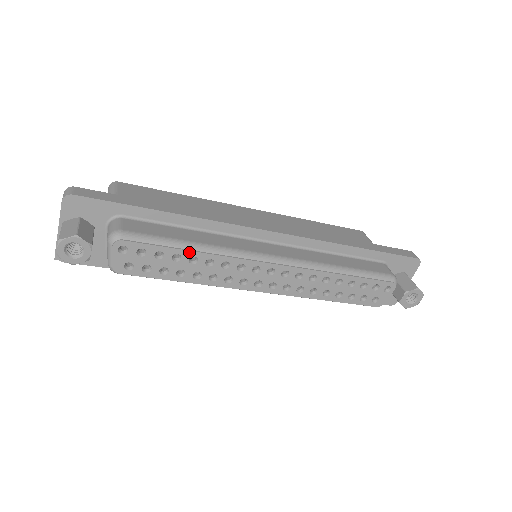
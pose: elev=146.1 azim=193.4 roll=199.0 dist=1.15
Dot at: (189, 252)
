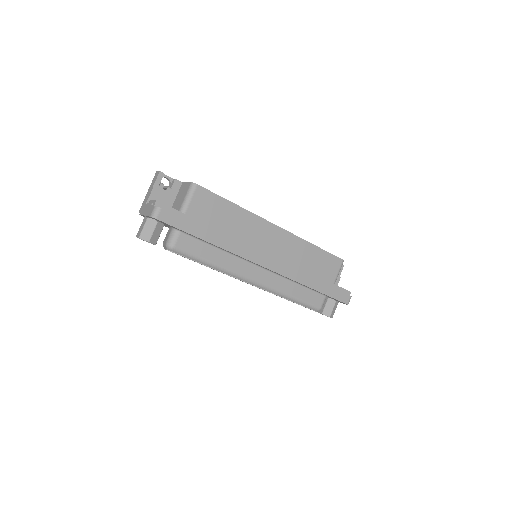
Dot at: occluded
